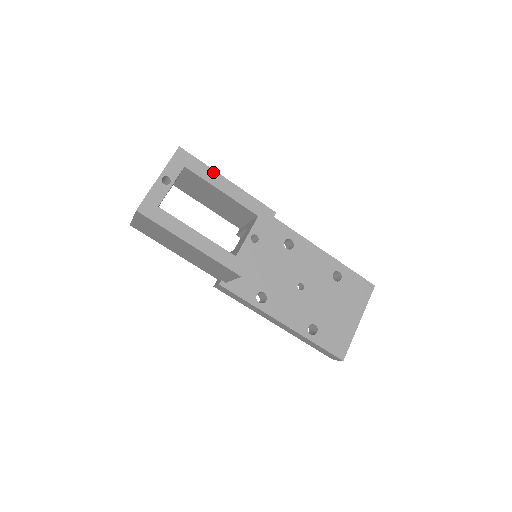
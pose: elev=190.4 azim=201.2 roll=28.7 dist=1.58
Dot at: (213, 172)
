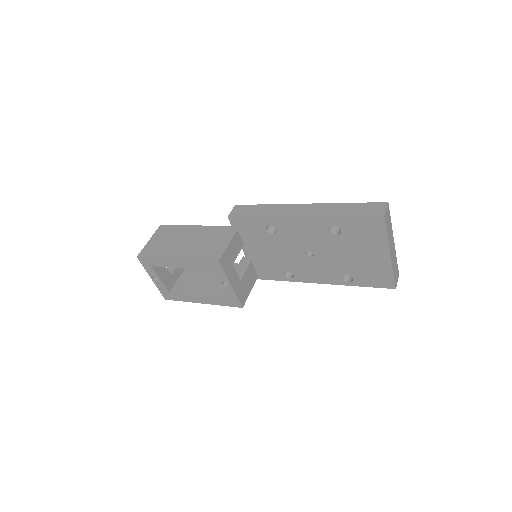
Dot at: (164, 260)
